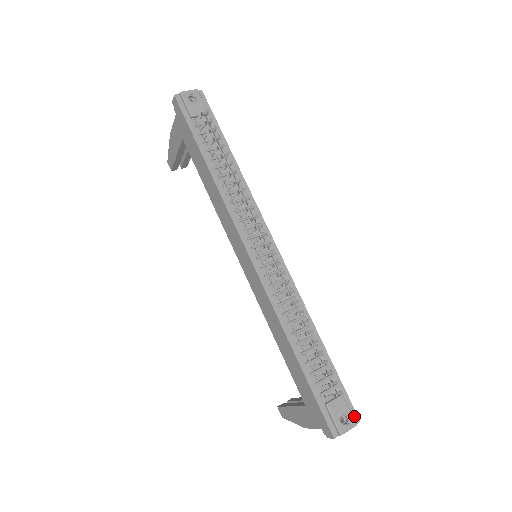
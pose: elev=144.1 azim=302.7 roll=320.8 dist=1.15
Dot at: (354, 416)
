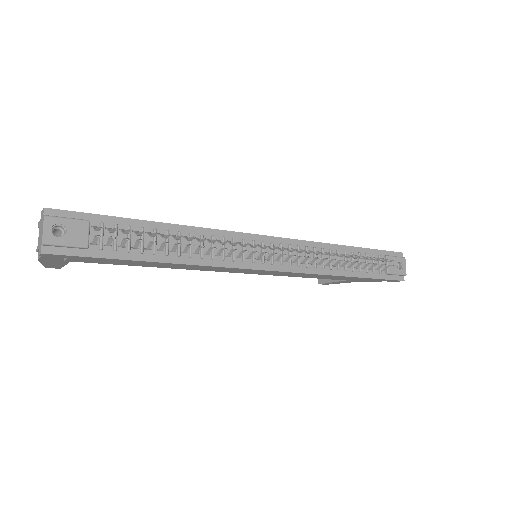
Dot at: (398, 255)
